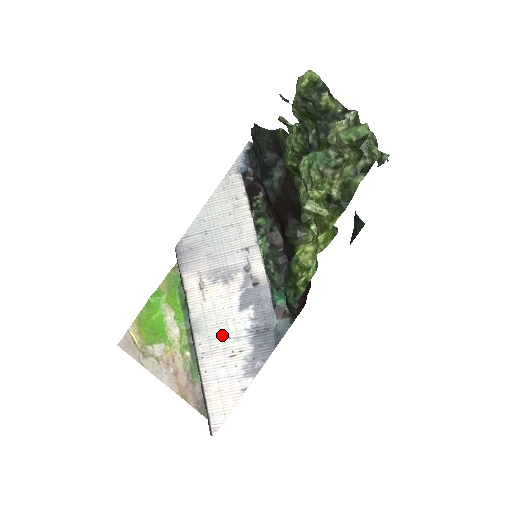
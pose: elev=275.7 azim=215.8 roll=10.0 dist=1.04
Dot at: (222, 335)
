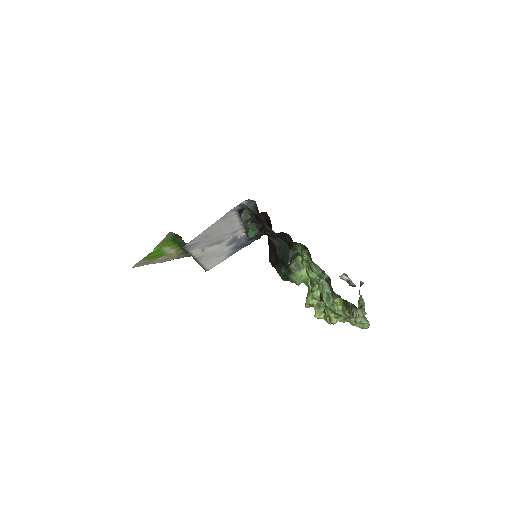
Dot at: (215, 255)
